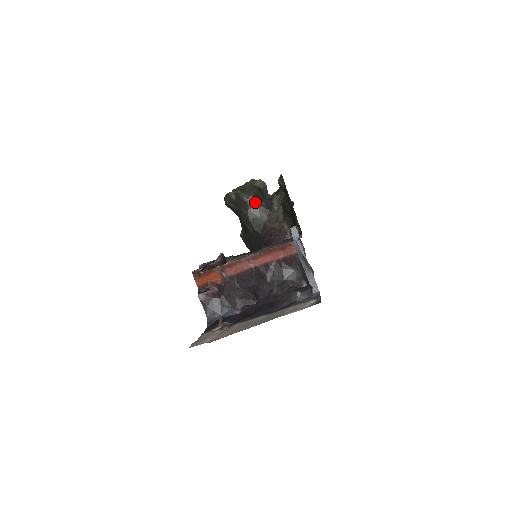
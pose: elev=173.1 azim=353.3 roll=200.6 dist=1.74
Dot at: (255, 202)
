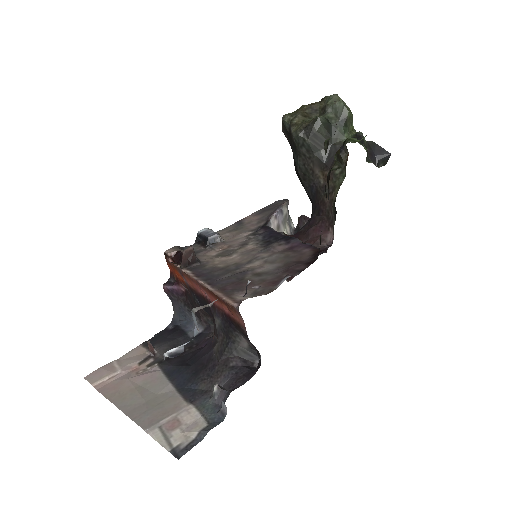
Dot at: (309, 149)
